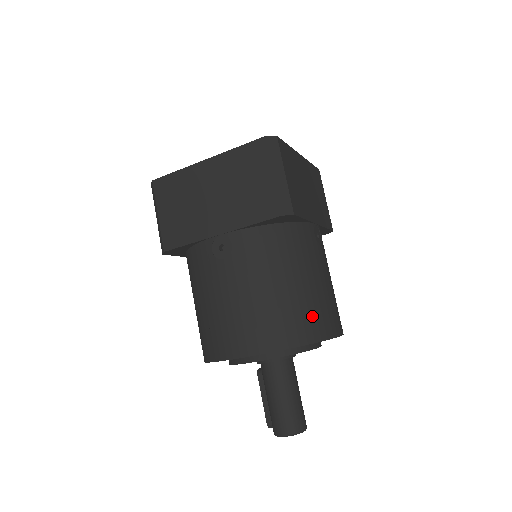
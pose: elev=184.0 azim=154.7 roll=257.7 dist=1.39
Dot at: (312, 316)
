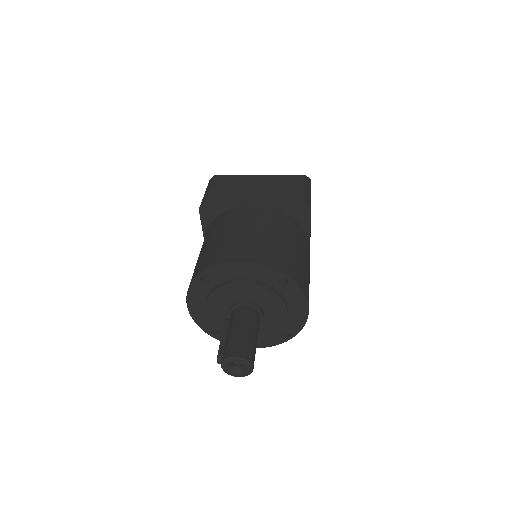
Dot at: (299, 271)
